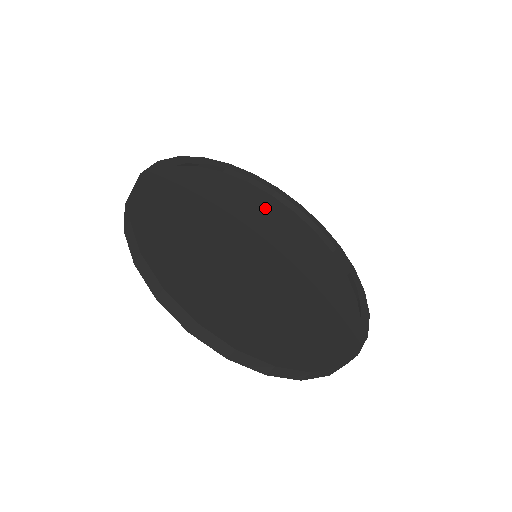
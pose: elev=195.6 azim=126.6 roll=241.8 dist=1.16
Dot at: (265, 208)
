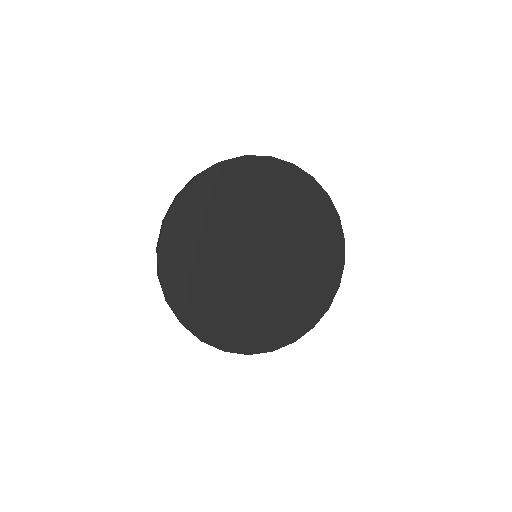
Dot at: (277, 188)
